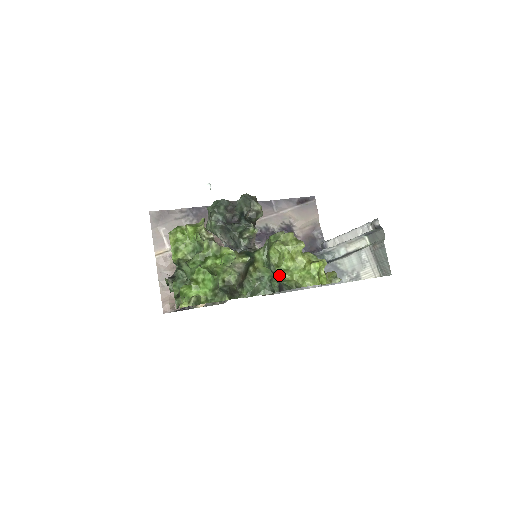
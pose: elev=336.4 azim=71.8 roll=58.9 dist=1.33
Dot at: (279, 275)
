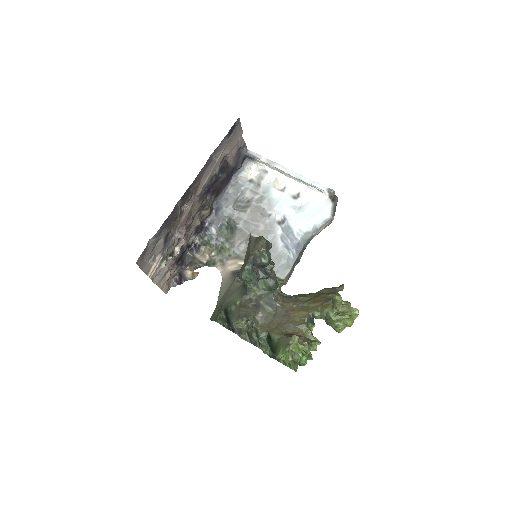
Dot at: occluded
